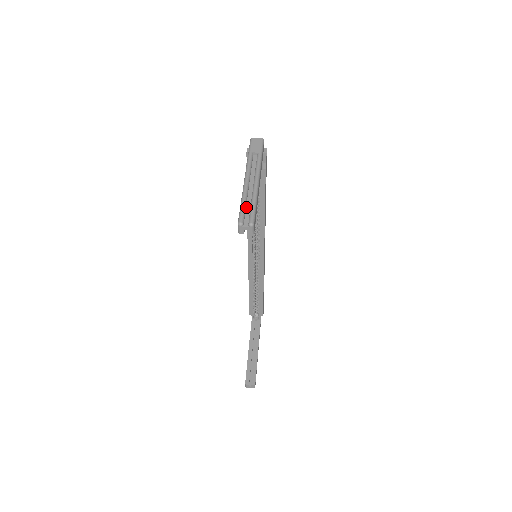
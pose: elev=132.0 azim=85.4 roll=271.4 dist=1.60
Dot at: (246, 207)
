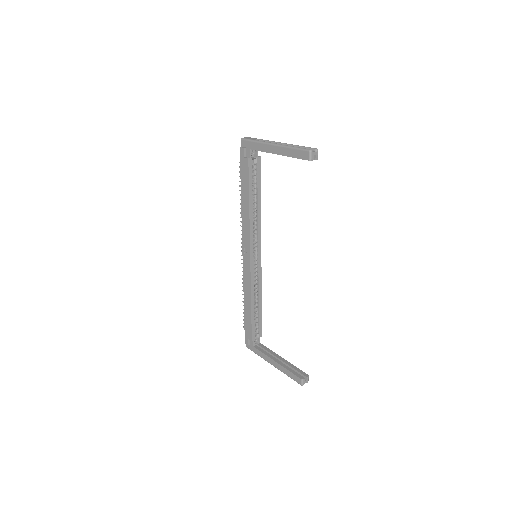
Dot at: occluded
